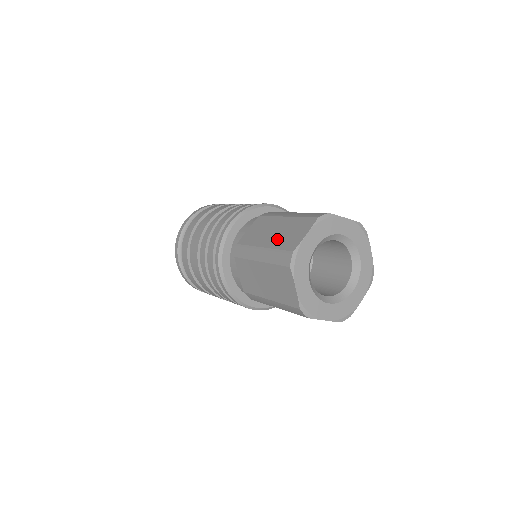
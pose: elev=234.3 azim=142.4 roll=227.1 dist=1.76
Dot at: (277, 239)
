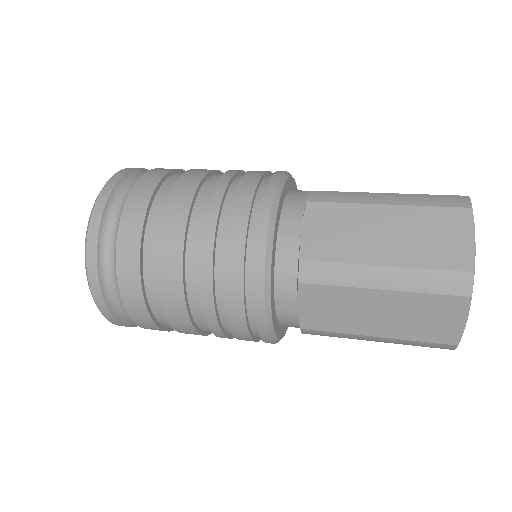
Dot at: occluded
